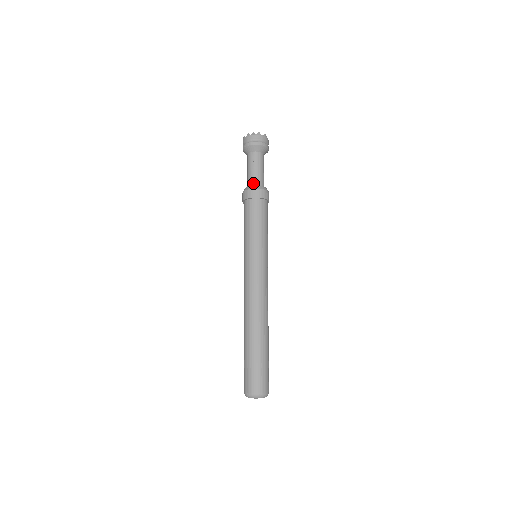
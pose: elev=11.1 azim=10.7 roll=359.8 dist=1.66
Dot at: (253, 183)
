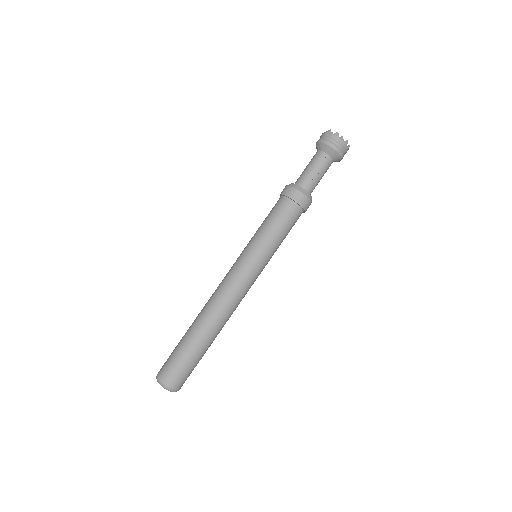
Dot at: (306, 186)
